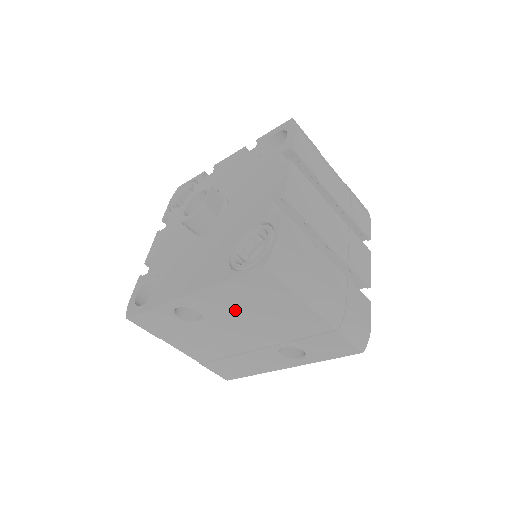
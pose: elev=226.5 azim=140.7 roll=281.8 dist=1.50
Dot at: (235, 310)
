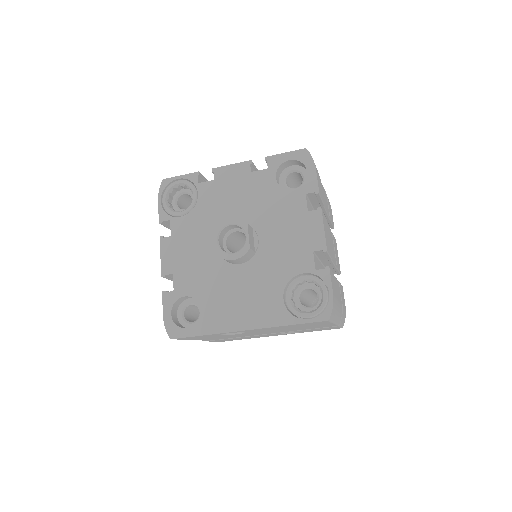
Dot at: (276, 329)
